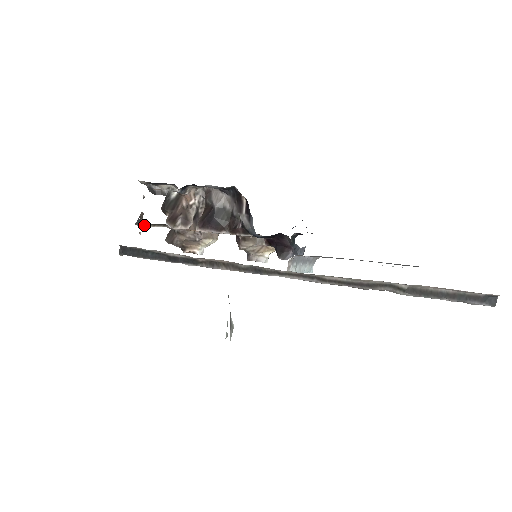
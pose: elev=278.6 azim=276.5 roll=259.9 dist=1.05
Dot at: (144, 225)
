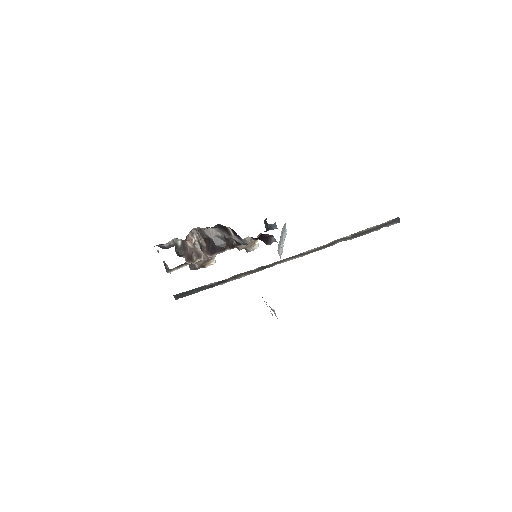
Dot at: (173, 270)
